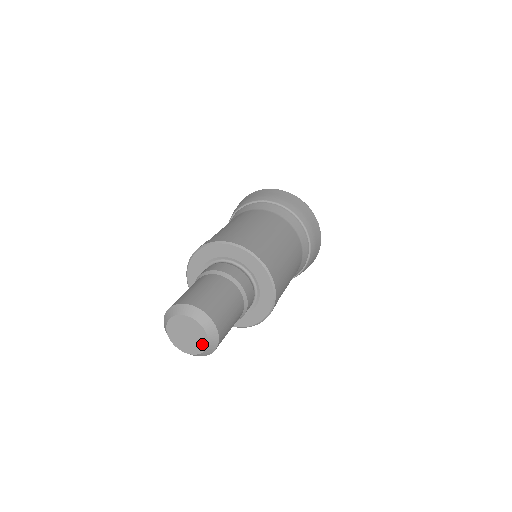
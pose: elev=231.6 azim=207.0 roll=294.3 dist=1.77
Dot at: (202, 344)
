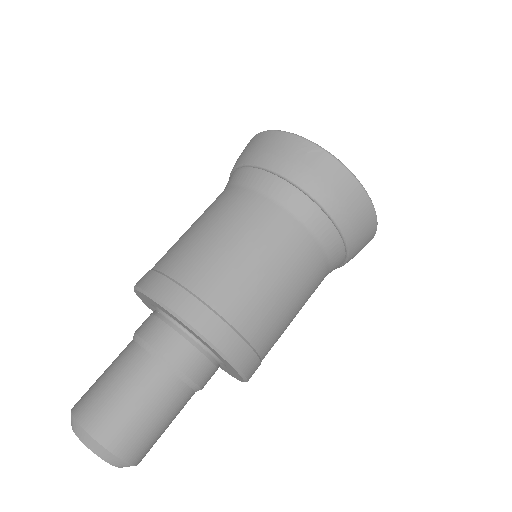
Dot at: occluded
